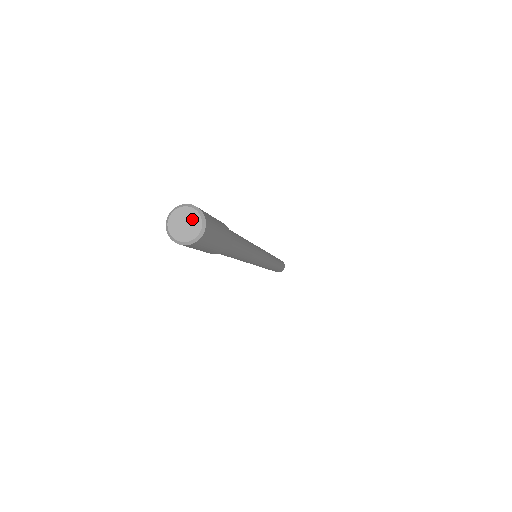
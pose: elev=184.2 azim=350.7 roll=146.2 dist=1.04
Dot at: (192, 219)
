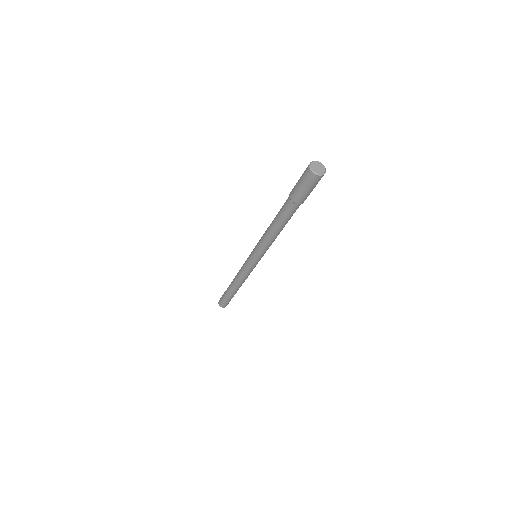
Dot at: (322, 168)
